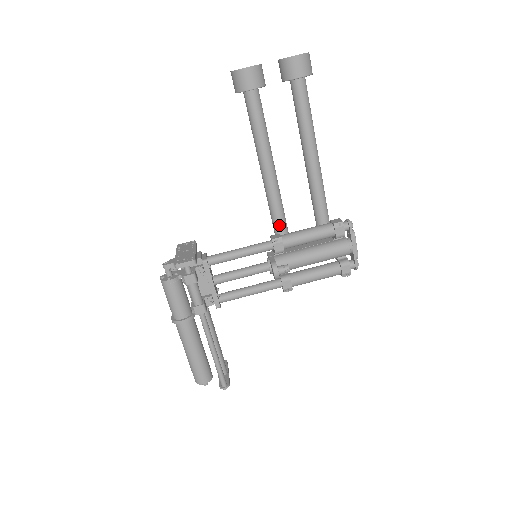
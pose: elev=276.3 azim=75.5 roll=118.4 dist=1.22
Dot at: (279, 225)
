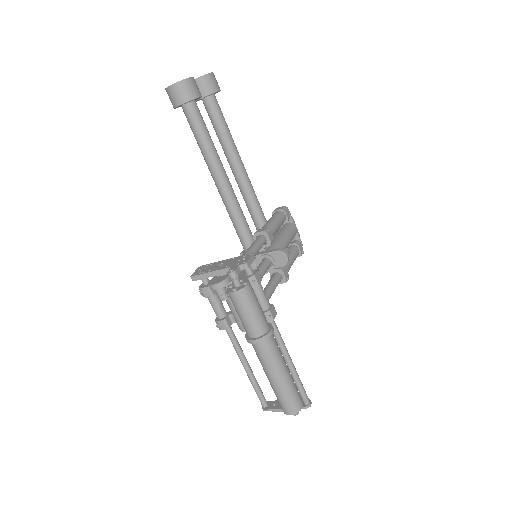
Dot at: (247, 227)
